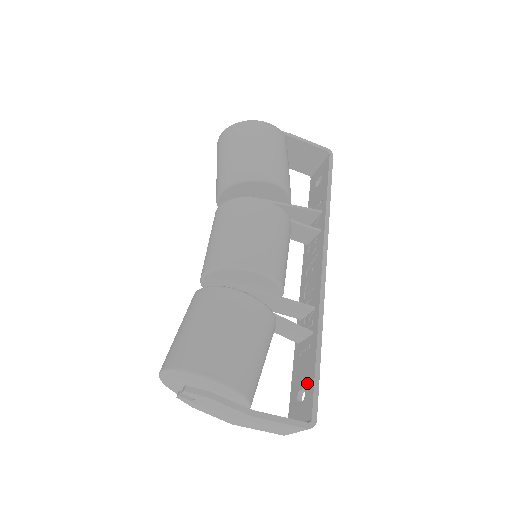
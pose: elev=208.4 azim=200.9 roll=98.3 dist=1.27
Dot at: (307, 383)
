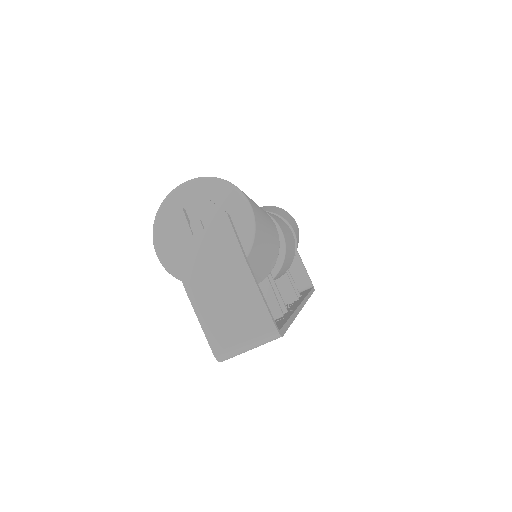
Dot at: occluded
